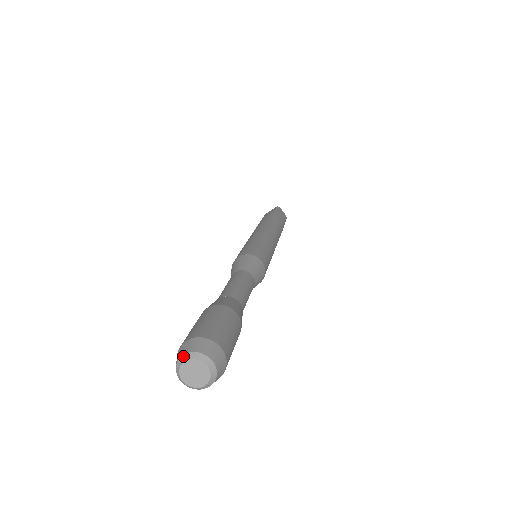
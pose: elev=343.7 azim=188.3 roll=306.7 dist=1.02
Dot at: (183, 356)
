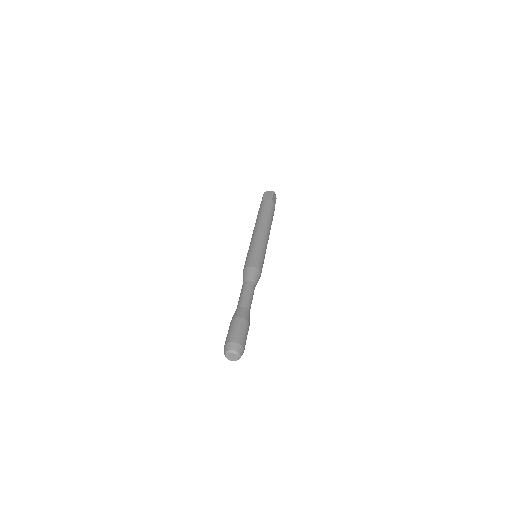
Dot at: (230, 351)
